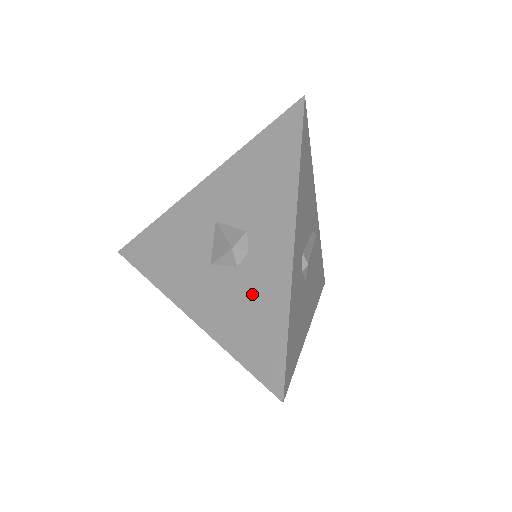
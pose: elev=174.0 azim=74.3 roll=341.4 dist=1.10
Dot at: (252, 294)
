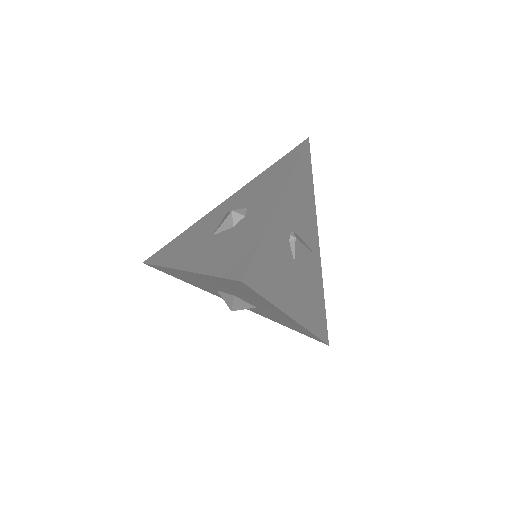
Dot at: (239, 234)
